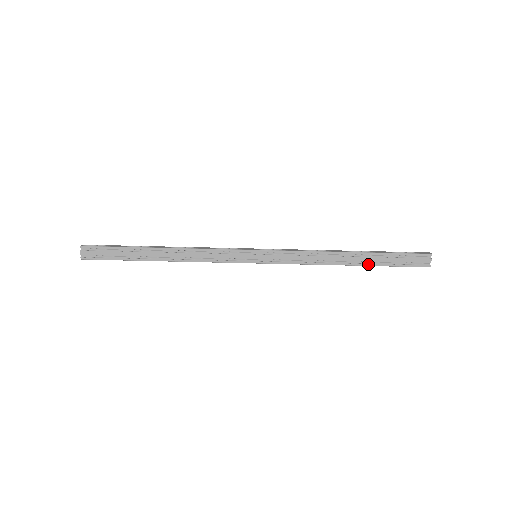
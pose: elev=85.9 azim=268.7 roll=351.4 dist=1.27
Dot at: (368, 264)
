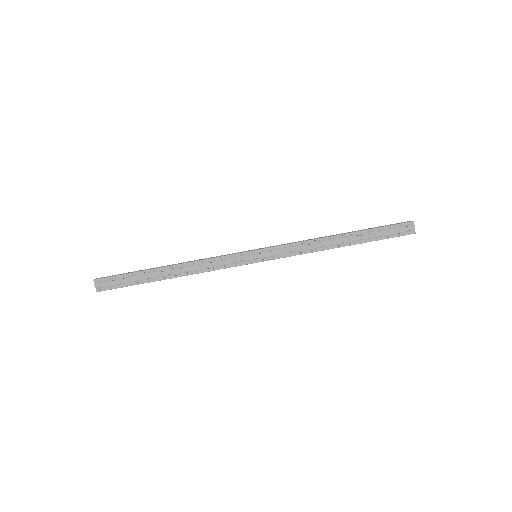
Dot at: (359, 242)
